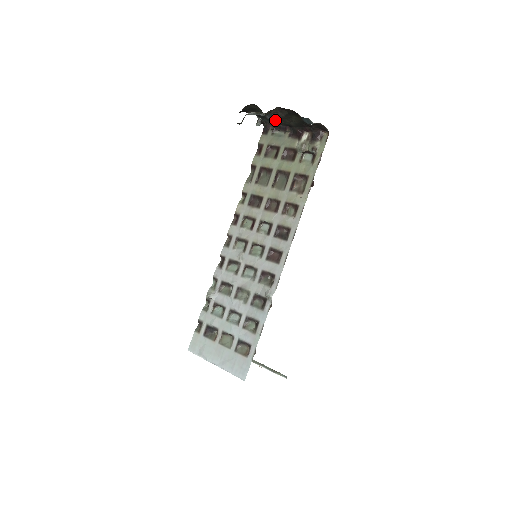
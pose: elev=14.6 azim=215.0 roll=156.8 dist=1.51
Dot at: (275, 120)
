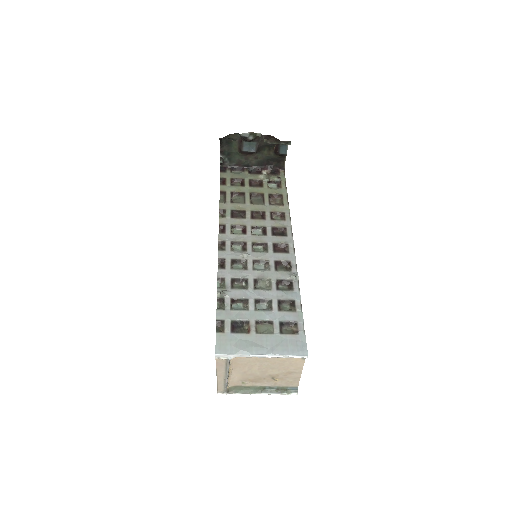
Dot at: (249, 151)
